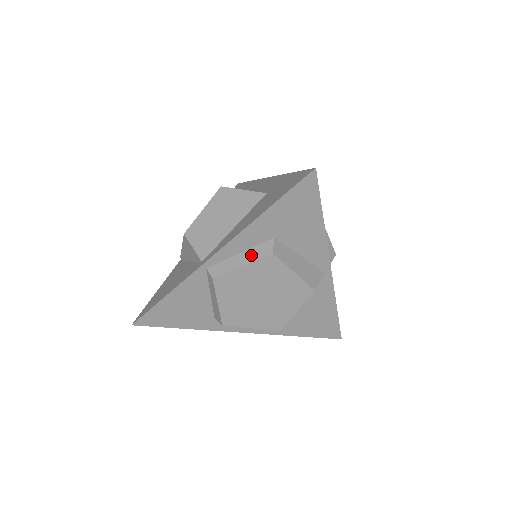
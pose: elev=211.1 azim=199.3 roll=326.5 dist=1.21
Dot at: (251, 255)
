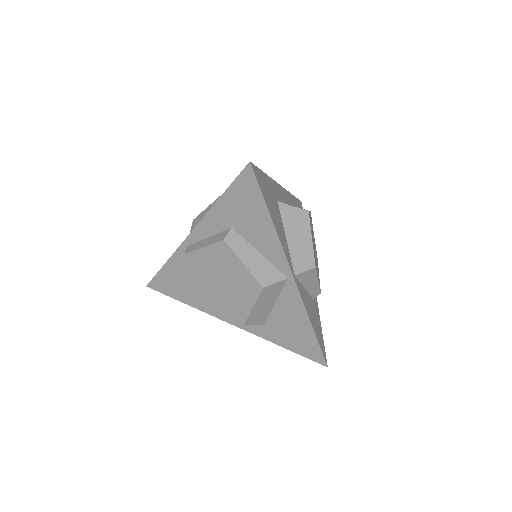
Dot at: (212, 239)
